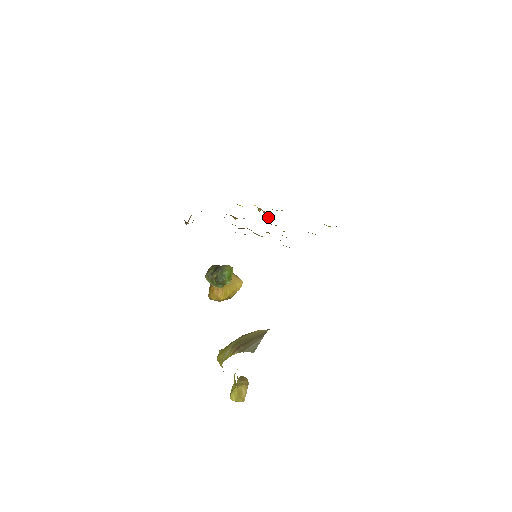
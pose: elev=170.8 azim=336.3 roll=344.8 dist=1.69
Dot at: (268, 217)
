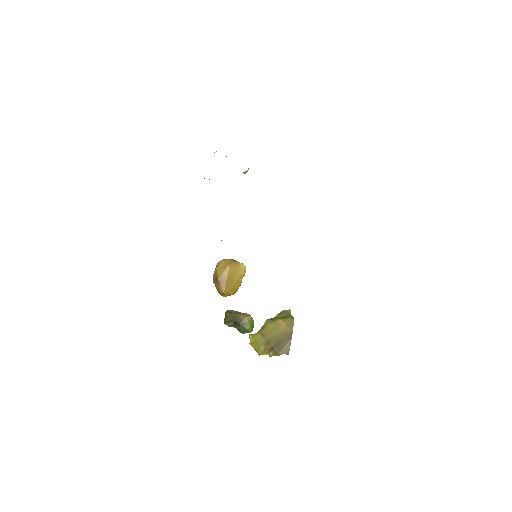
Dot at: occluded
